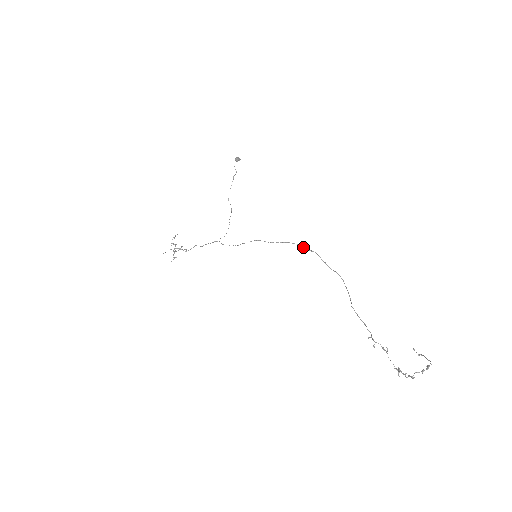
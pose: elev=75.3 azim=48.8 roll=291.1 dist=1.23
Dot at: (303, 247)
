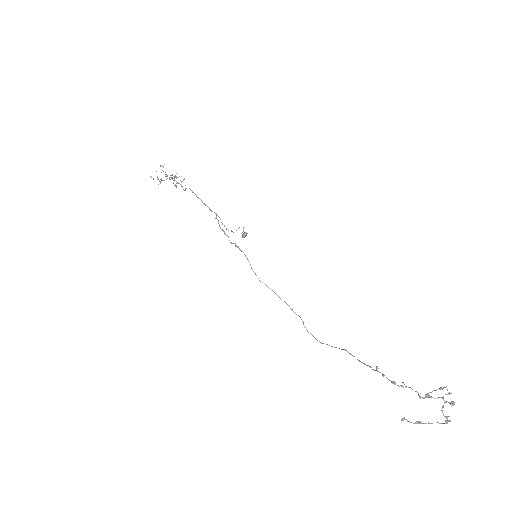
Dot at: occluded
